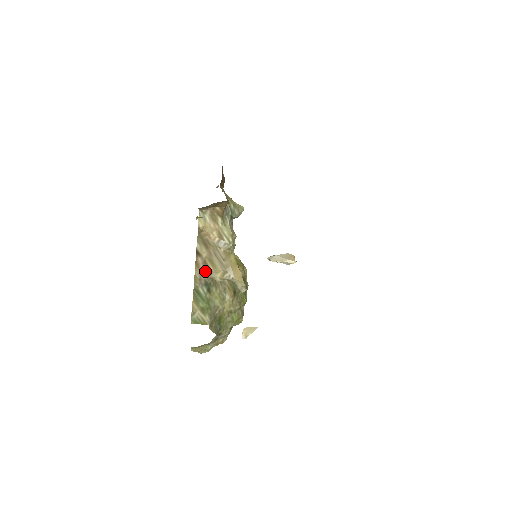
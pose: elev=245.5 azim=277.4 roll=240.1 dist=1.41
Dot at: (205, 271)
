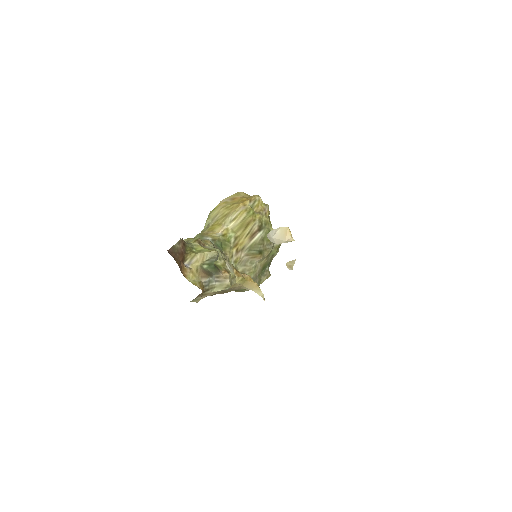
Dot at: (227, 292)
